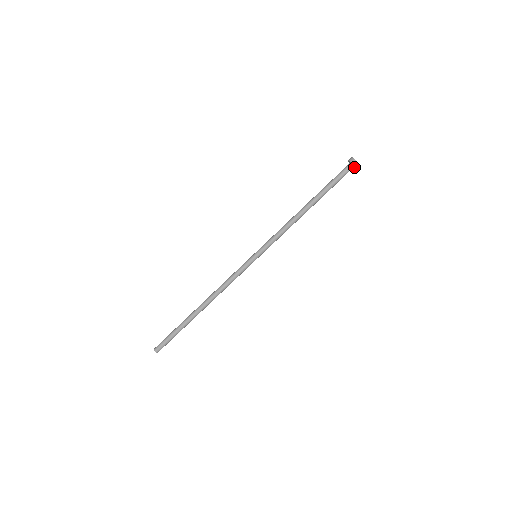
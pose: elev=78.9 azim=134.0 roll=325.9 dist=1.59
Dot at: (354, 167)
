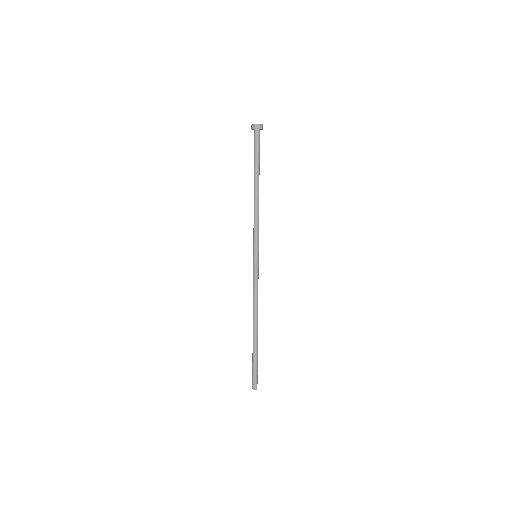
Dot at: occluded
